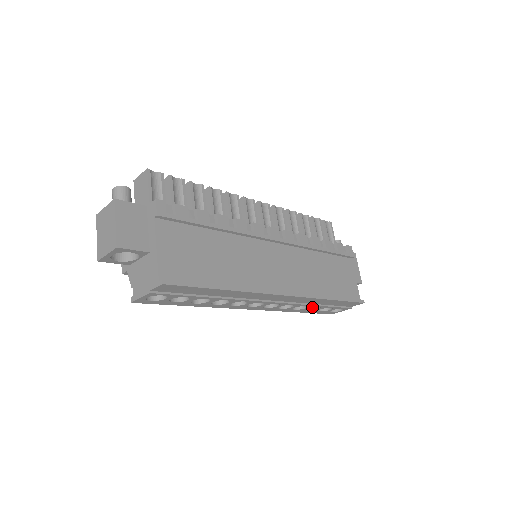
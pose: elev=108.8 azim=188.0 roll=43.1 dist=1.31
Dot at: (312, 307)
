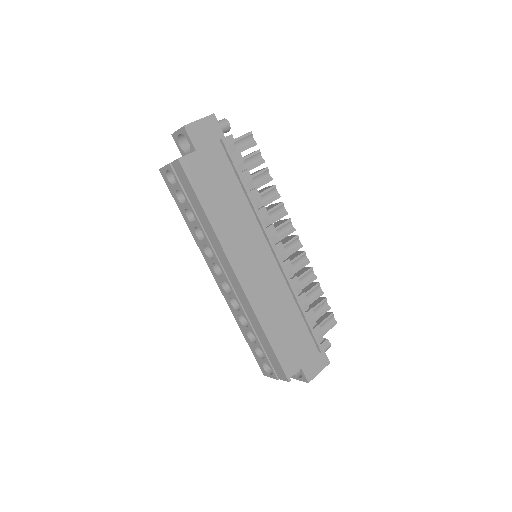
Dot at: (253, 339)
